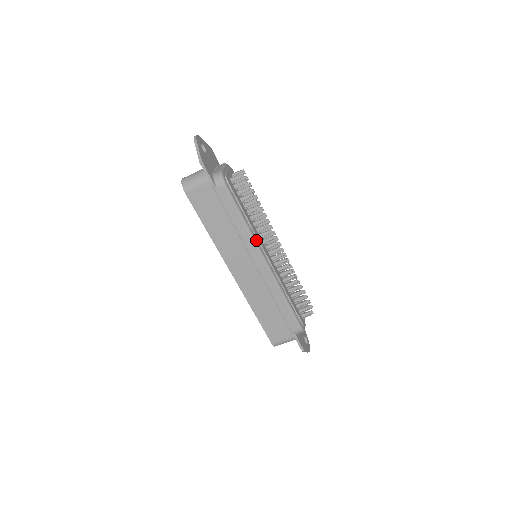
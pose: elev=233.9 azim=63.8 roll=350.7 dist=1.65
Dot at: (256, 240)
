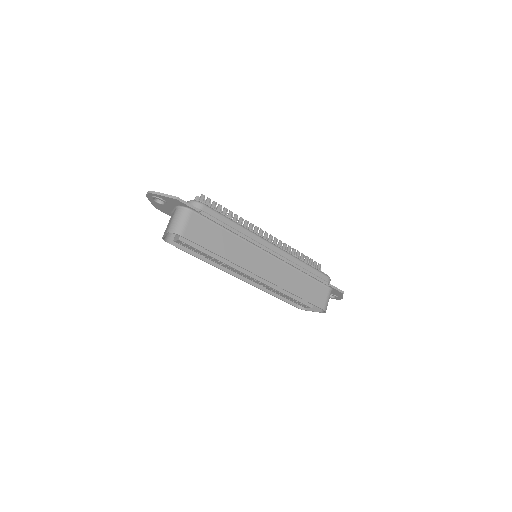
Dot at: (253, 232)
